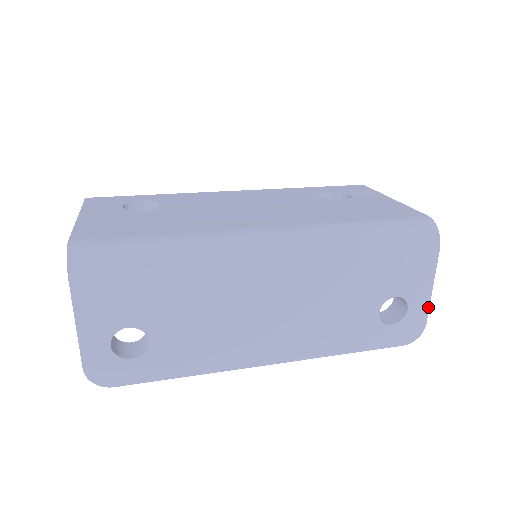
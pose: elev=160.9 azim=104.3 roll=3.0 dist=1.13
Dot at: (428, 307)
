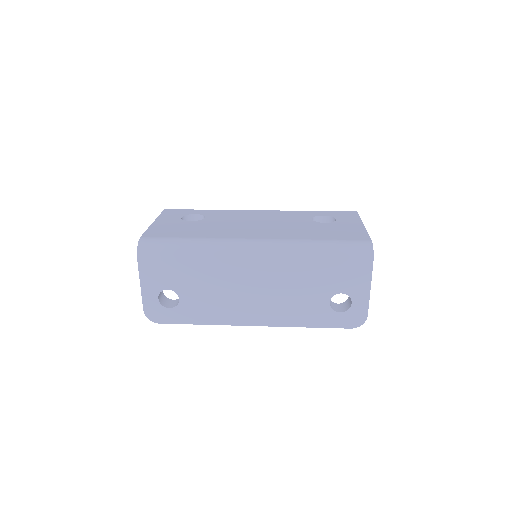
Dot at: (368, 304)
